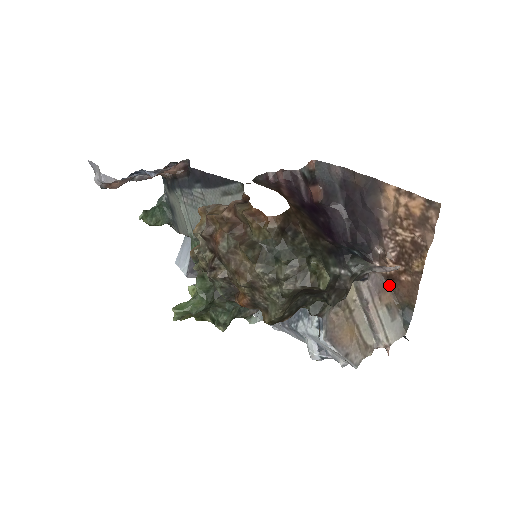
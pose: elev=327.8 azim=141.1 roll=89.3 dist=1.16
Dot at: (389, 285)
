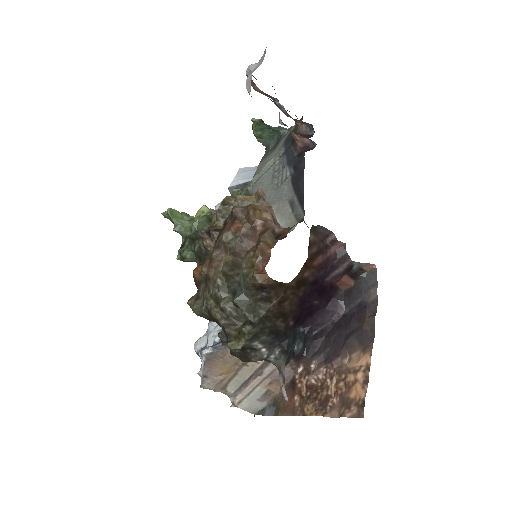
Dot at: (288, 385)
